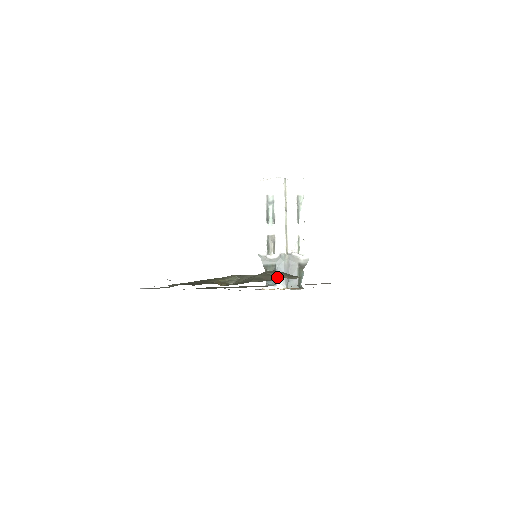
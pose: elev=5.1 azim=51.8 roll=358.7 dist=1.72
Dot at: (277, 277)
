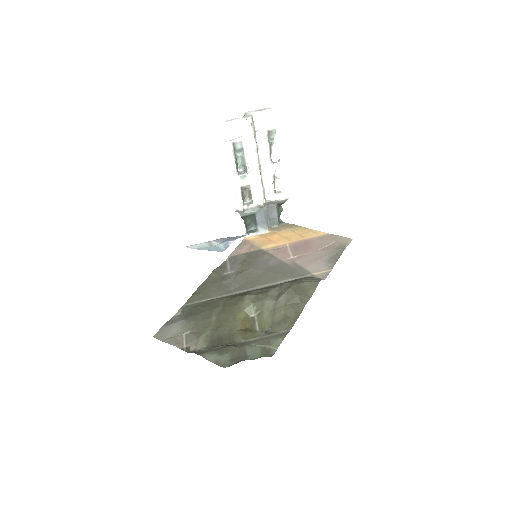
Dot at: (300, 307)
